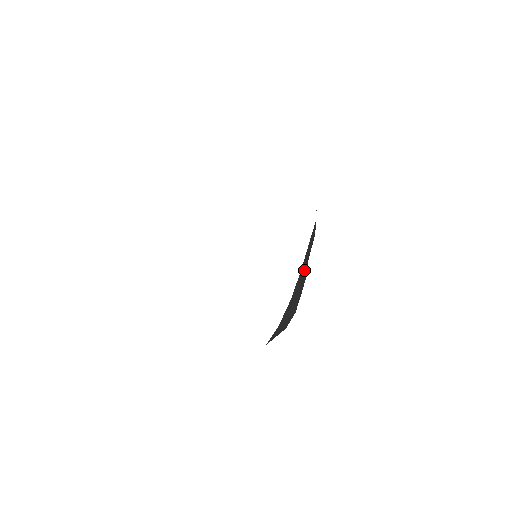
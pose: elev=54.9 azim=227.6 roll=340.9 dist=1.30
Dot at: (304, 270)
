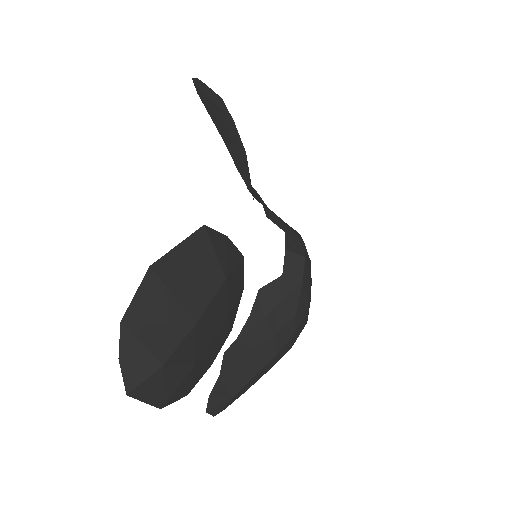
Dot at: (256, 378)
